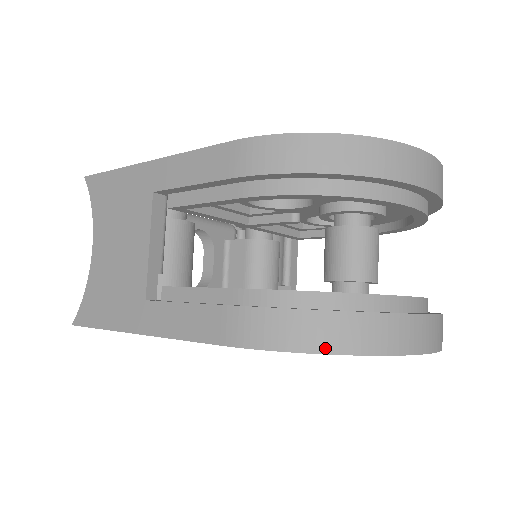
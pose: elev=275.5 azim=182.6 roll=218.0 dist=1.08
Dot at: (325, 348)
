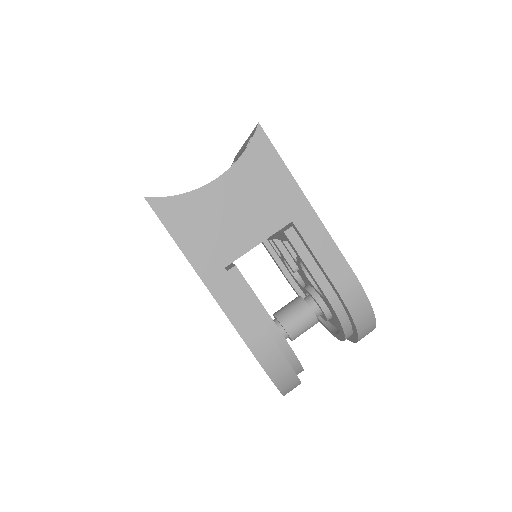
Dot at: (279, 385)
